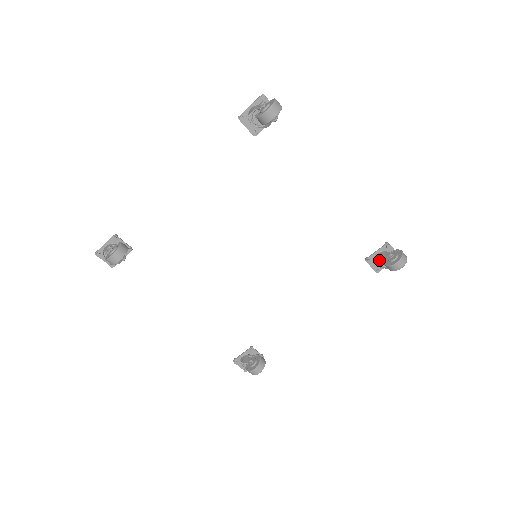
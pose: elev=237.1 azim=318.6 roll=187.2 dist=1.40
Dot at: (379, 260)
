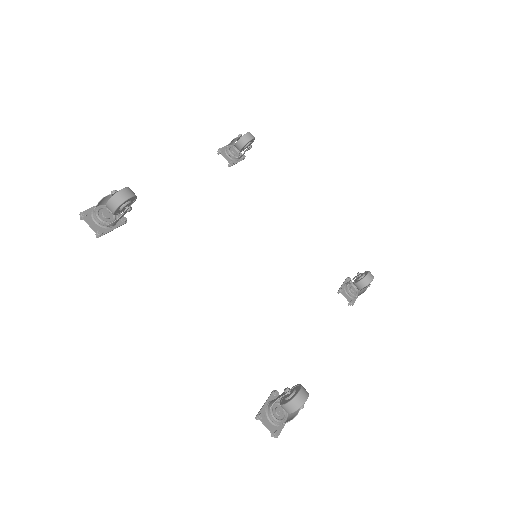
Dot at: (349, 289)
